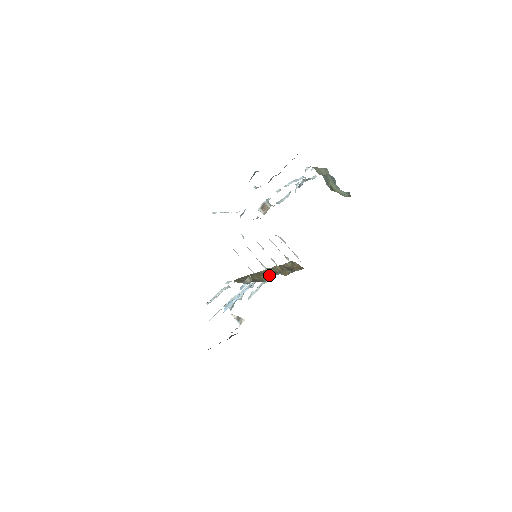
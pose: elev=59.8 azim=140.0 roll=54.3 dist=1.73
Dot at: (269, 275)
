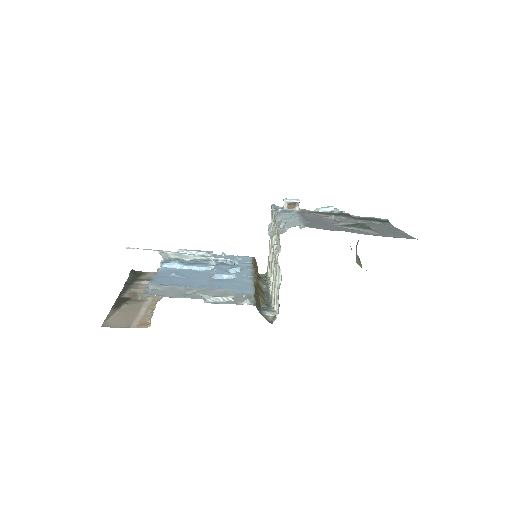
Dot at: (264, 296)
